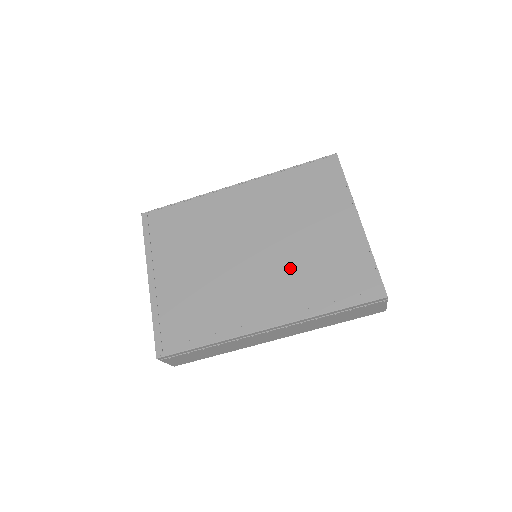
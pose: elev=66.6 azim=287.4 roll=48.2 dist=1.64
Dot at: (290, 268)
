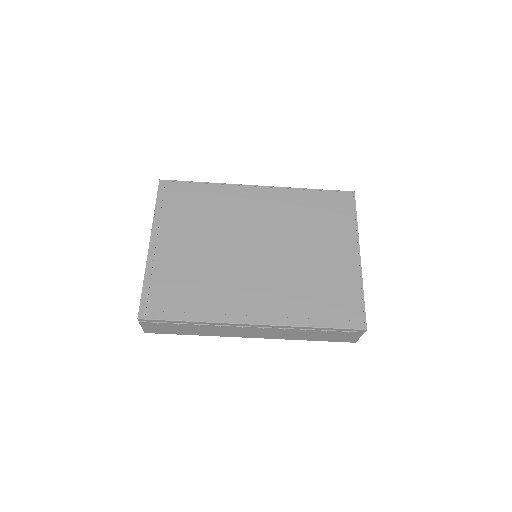
Dot at: (288, 277)
